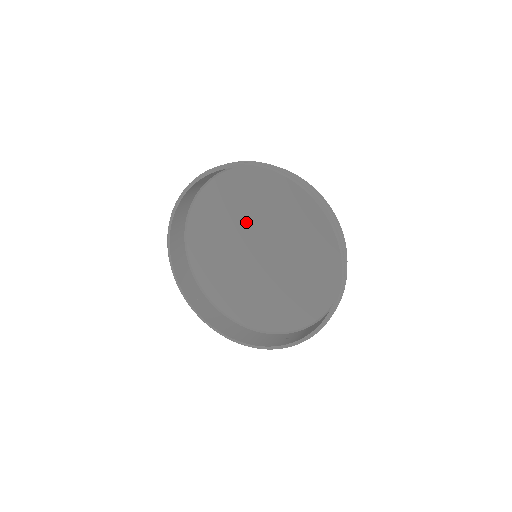
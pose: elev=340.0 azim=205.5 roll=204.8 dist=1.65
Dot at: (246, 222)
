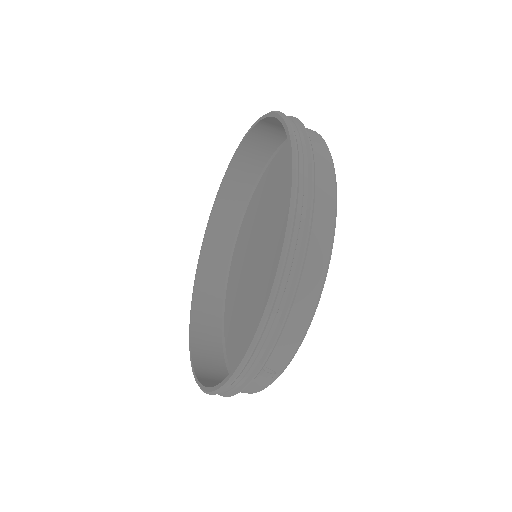
Dot at: (262, 228)
